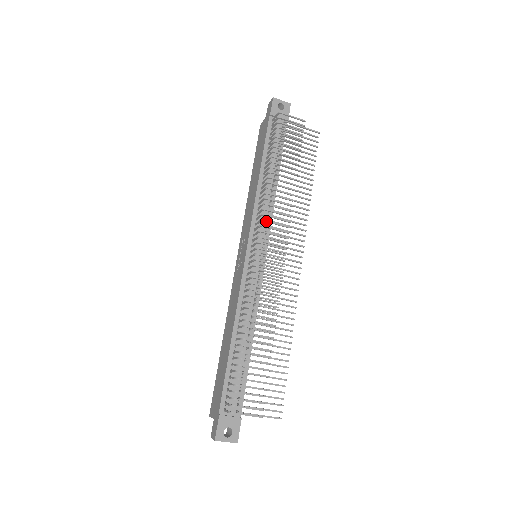
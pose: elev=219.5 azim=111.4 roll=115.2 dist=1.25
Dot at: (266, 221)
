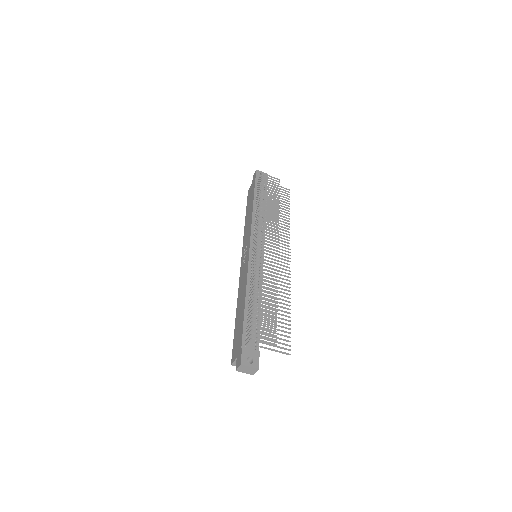
Dot at: (262, 227)
